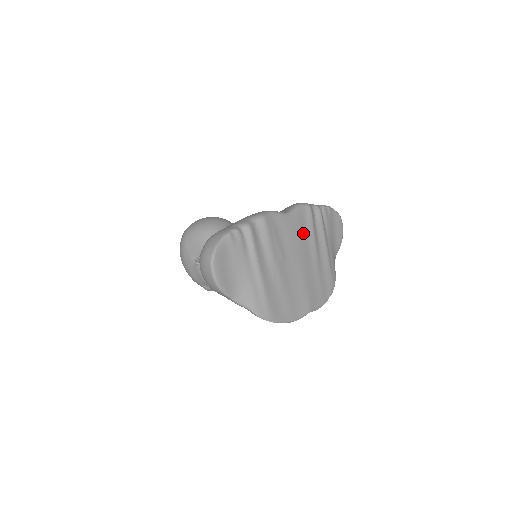
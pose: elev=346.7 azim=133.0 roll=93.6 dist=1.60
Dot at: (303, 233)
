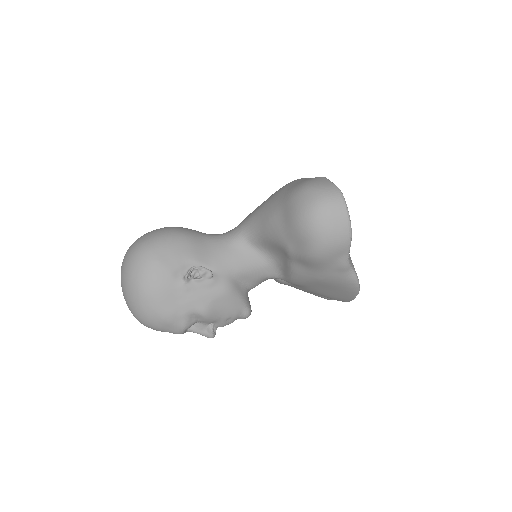
Dot at: occluded
